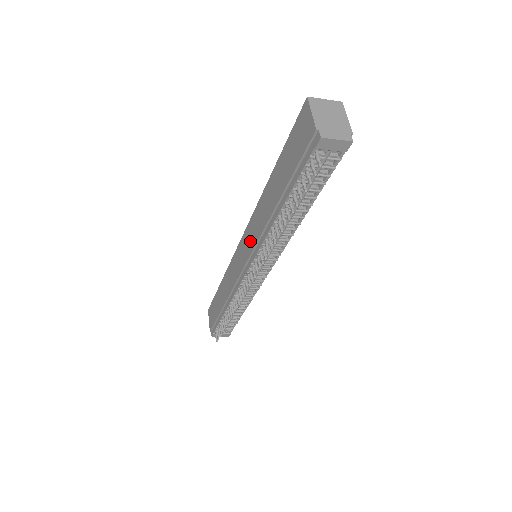
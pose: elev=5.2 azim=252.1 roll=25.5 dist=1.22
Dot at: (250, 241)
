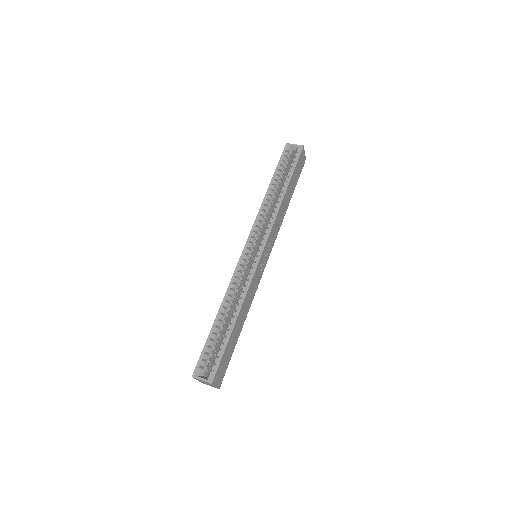
Dot at: occluded
